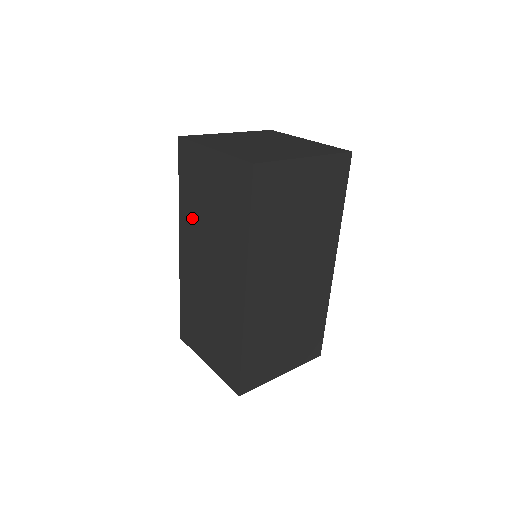
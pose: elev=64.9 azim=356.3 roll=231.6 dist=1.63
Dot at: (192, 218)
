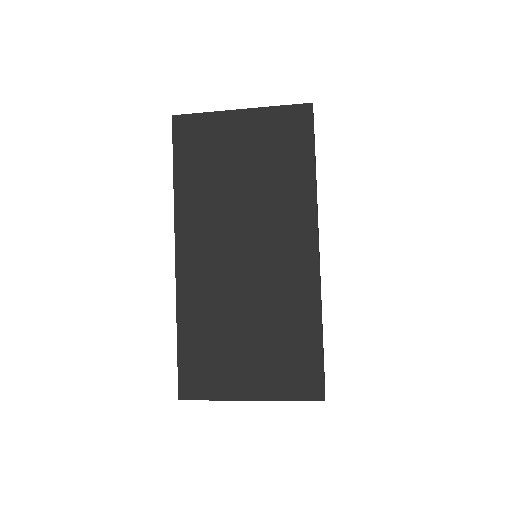
Dot at: occluded
